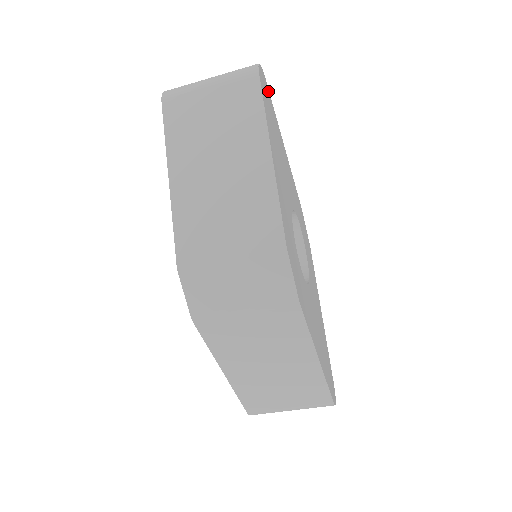
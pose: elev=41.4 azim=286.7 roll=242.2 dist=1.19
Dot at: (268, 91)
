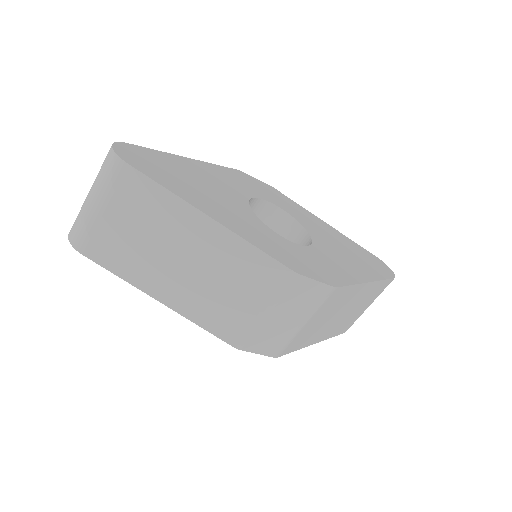
Dot at: (136, 148)
